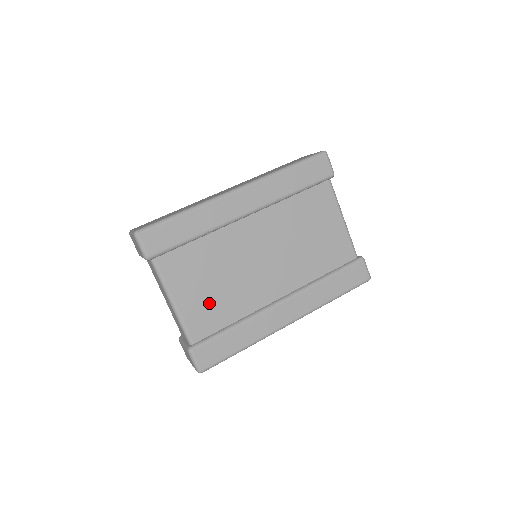
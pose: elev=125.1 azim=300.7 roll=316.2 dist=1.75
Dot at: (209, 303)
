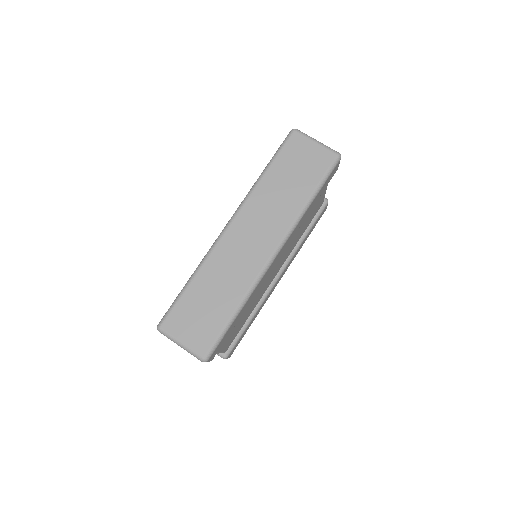
Dot at: (238, 327)
